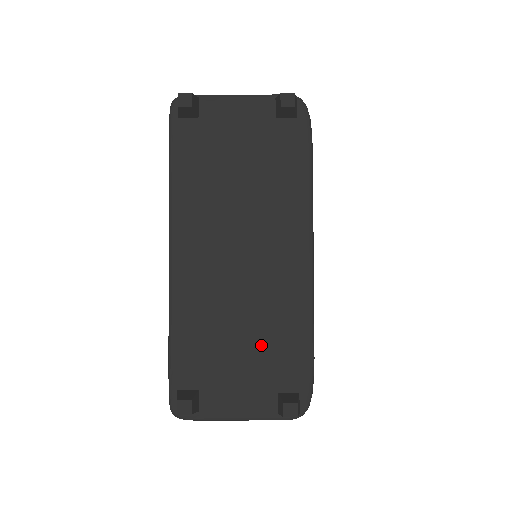
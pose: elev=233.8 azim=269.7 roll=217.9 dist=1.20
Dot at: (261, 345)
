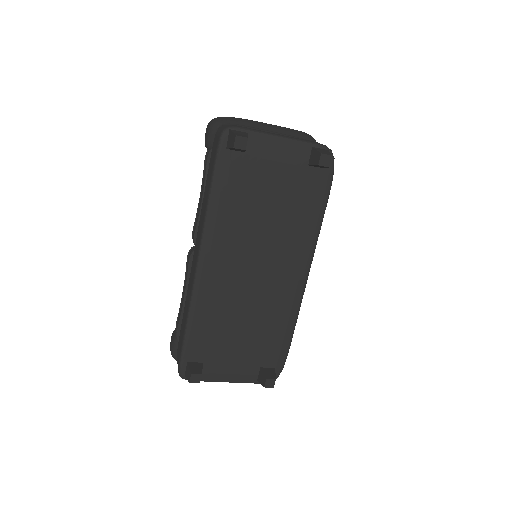
Dot at: (256, 336)
